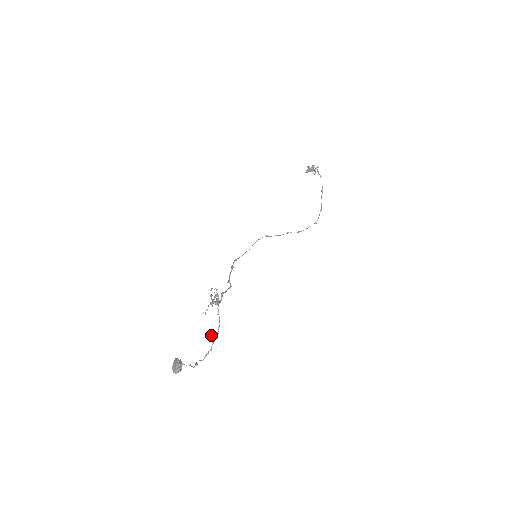
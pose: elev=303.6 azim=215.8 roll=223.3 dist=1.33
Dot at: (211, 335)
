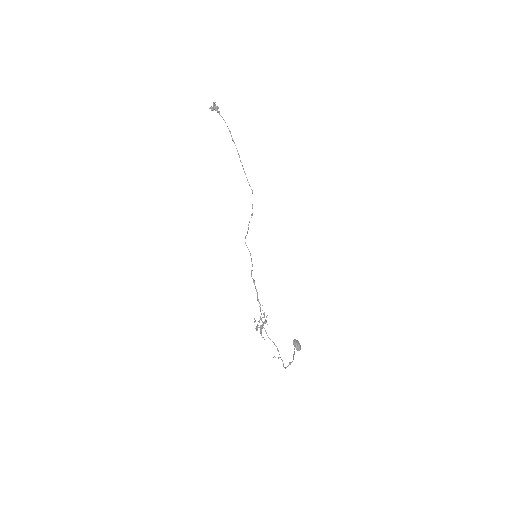
Dot at: occluded
